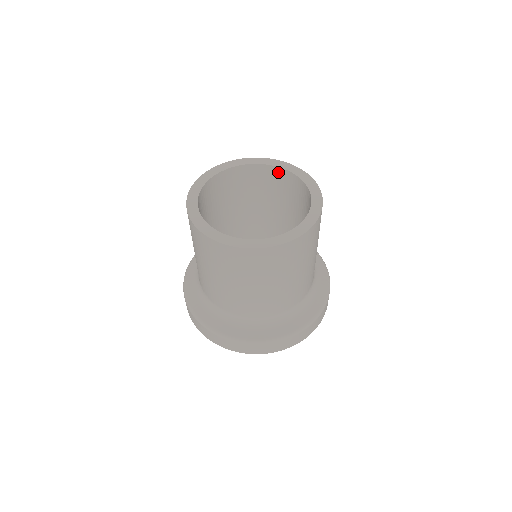
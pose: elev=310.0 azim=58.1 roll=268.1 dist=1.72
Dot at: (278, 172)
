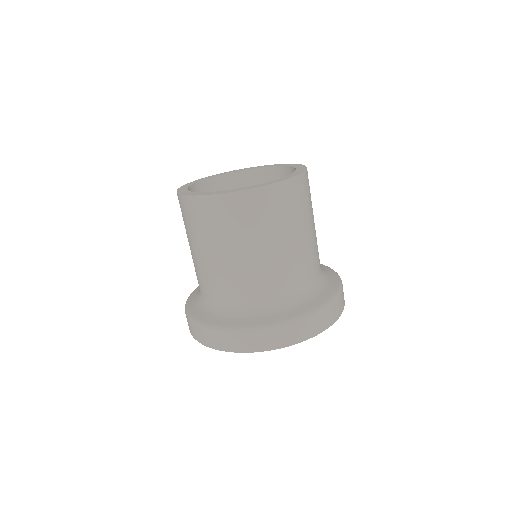
Dot at: occluded
